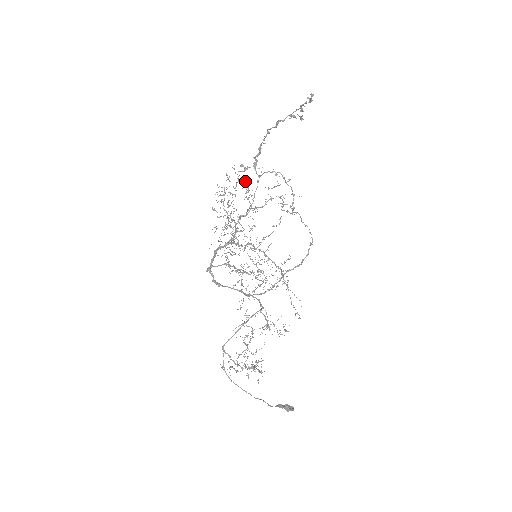
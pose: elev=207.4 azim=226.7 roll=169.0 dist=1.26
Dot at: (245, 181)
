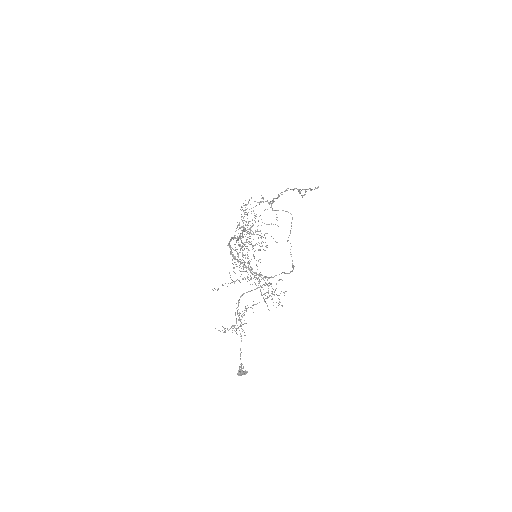
Dot at: occluded
